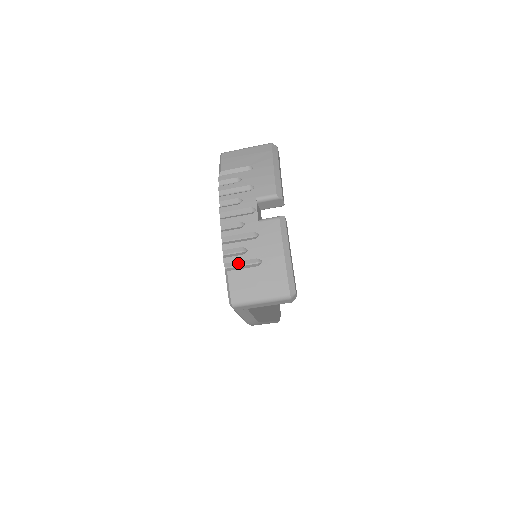
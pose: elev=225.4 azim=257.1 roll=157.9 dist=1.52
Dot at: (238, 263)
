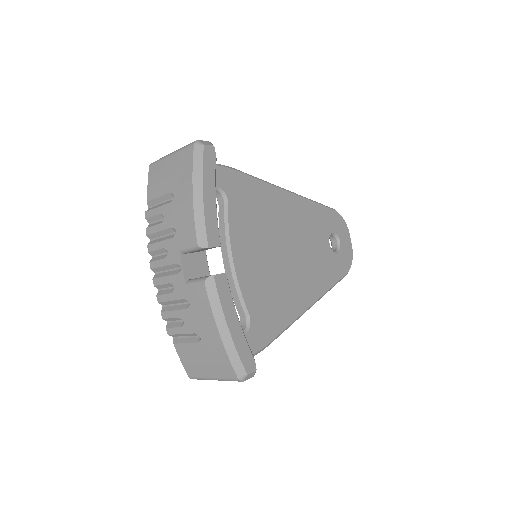
Dot at: (181, 335)
